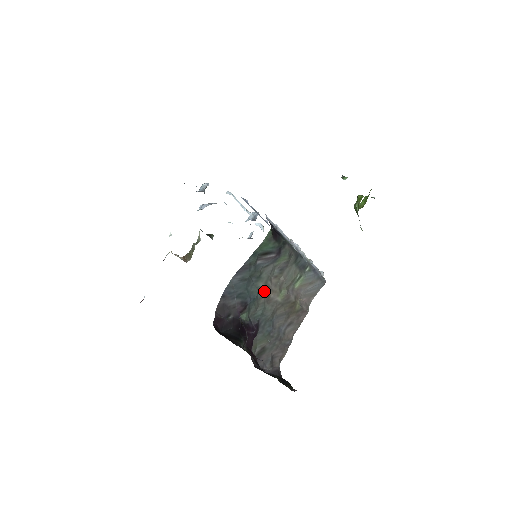
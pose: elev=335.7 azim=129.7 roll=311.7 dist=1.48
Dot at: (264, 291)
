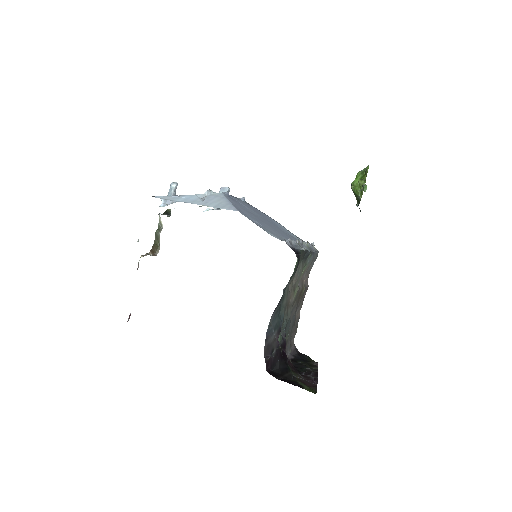
Dot at: (286, 303)
